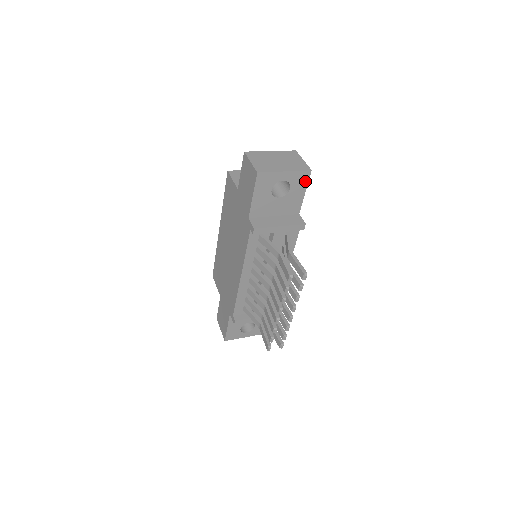
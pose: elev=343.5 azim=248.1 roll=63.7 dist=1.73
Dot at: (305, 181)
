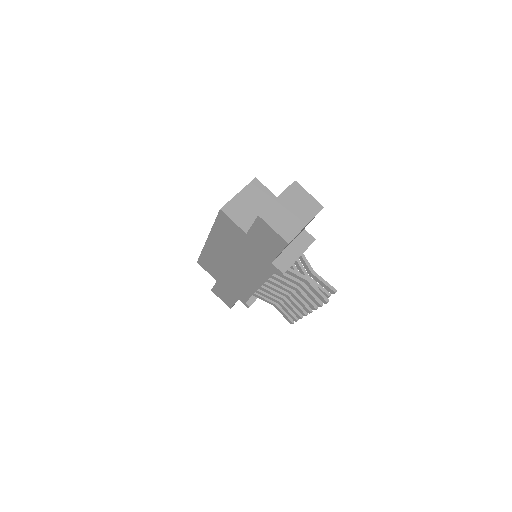
Dot at: occluded
